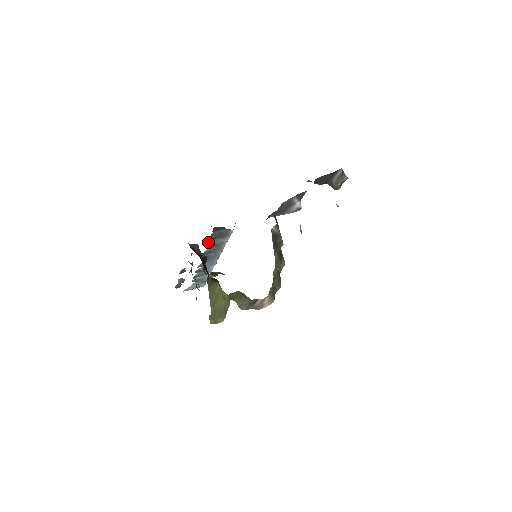
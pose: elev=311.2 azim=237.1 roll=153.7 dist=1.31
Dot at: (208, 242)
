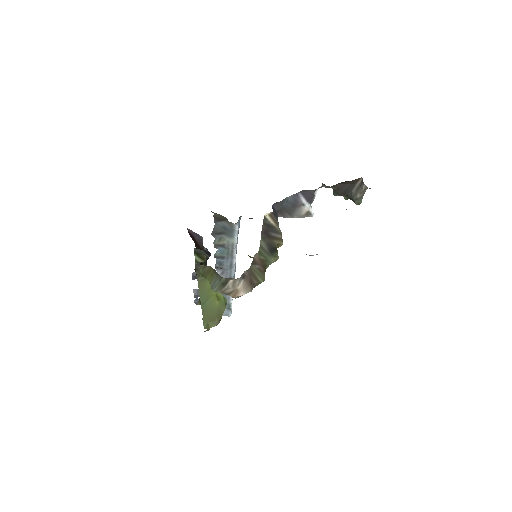
Dot at: (215, 238)
